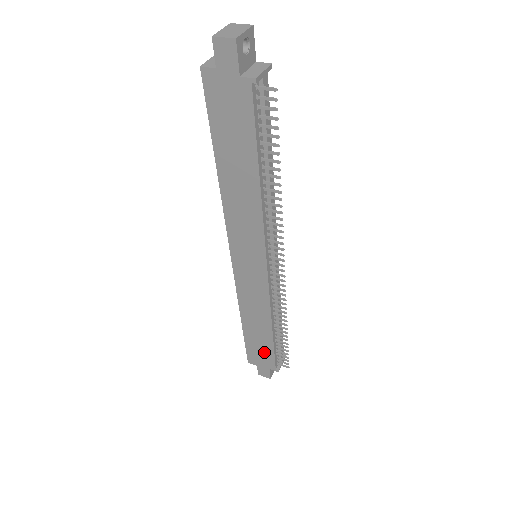
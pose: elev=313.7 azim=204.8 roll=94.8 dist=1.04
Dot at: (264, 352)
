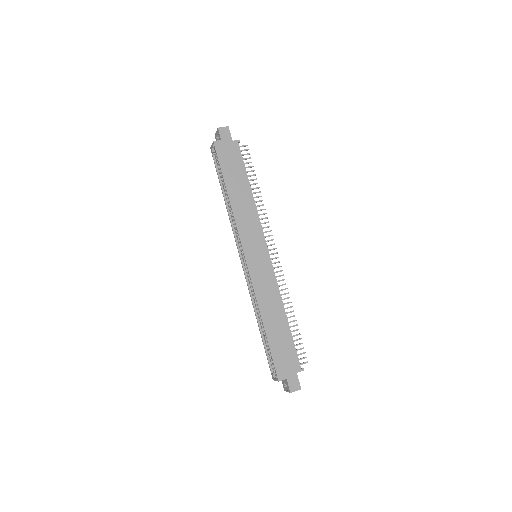
Dot at: (287, 351)
